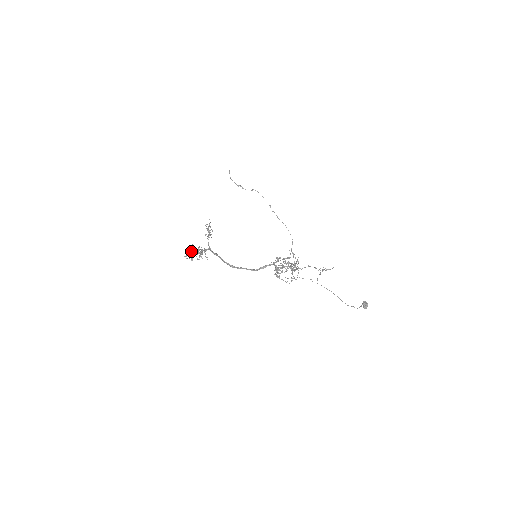
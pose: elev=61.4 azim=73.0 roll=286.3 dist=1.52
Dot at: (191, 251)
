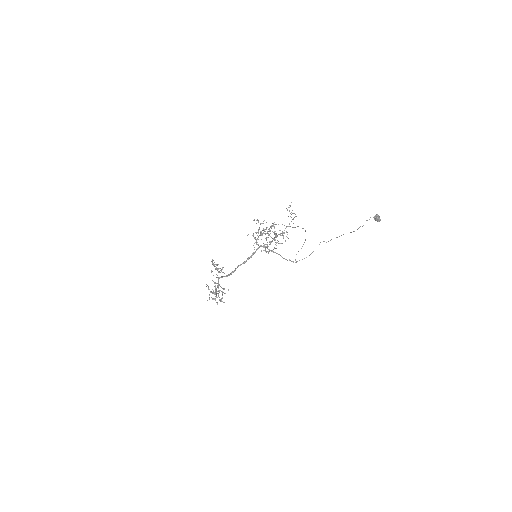
Dot at: occluded
